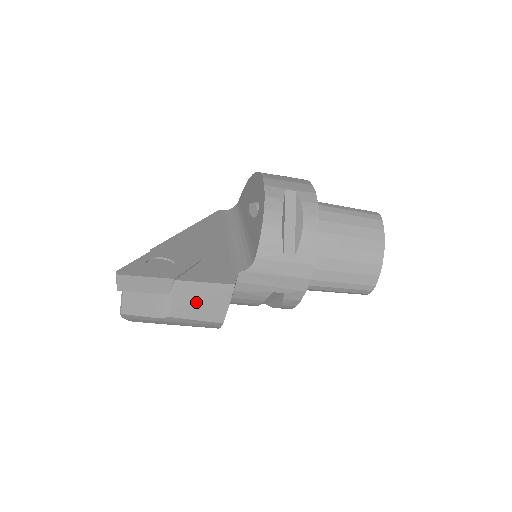
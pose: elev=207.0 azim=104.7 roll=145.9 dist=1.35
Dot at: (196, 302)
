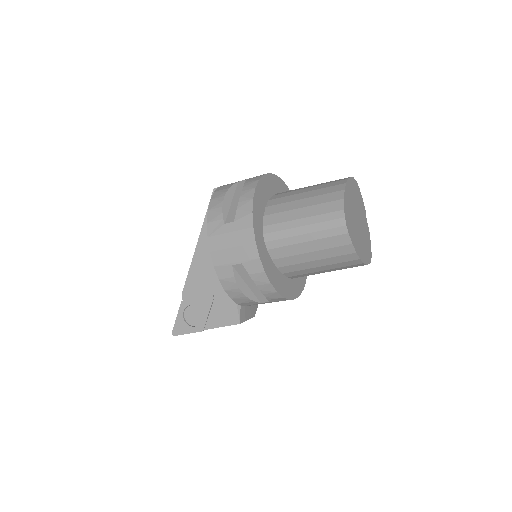
Dot at: occluded
